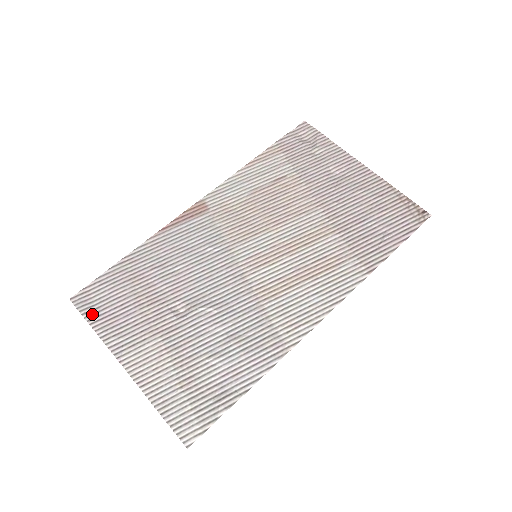
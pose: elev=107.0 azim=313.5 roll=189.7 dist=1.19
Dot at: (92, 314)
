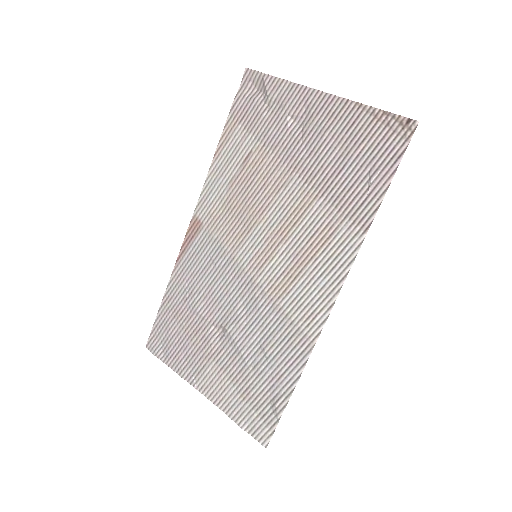
Dot at: (164, 355)
